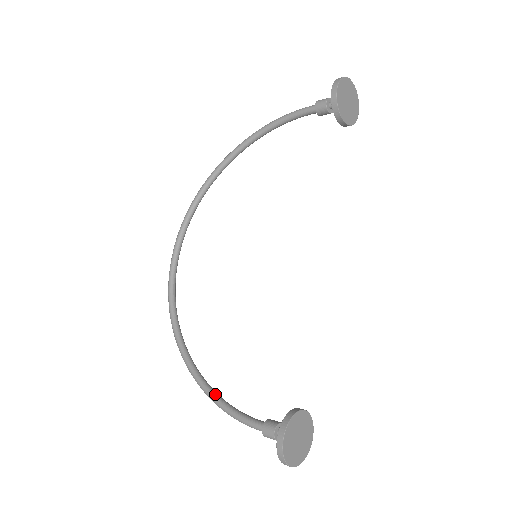
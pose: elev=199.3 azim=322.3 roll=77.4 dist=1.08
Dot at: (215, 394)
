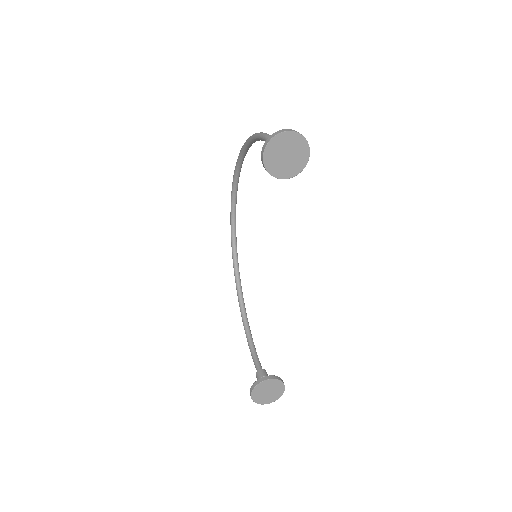
Dot at: (247, 333)
